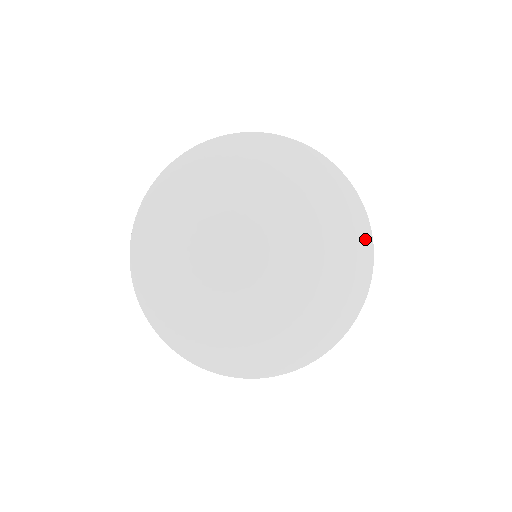
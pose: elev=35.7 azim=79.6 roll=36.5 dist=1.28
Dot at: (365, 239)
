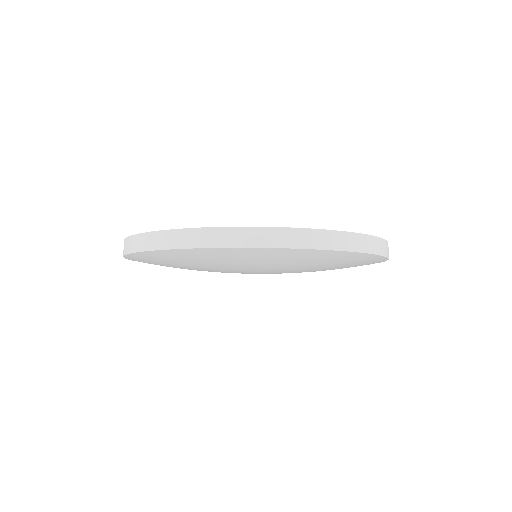
Dot at: (378, 261)
